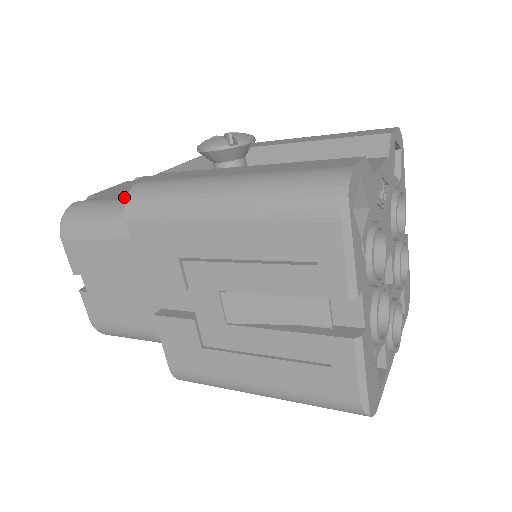
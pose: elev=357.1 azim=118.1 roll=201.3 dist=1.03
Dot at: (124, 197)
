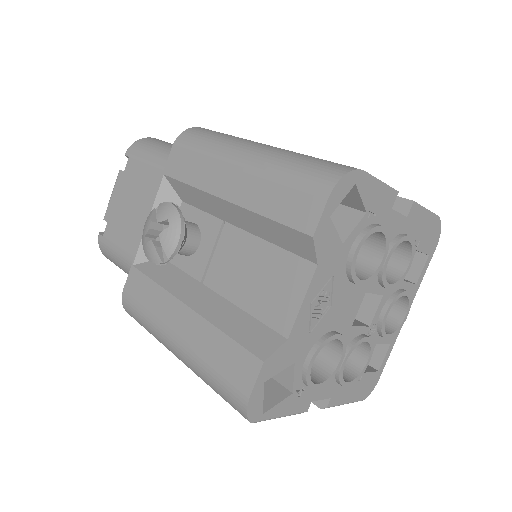
Dot at: (126, 247)
